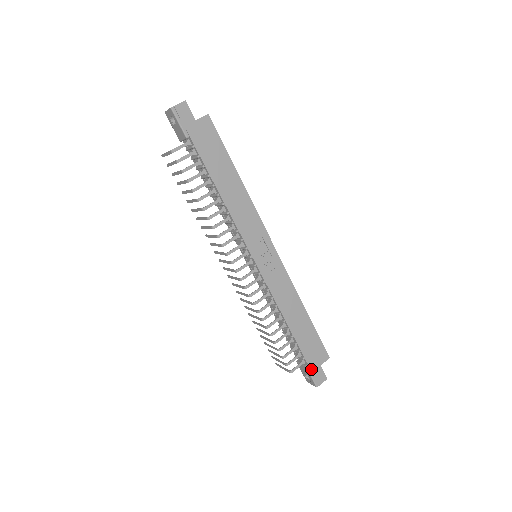
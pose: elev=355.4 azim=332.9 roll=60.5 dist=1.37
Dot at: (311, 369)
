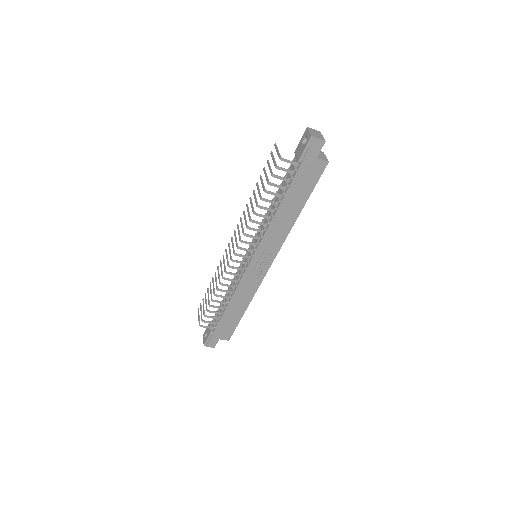
Dot at: (212, 336)
